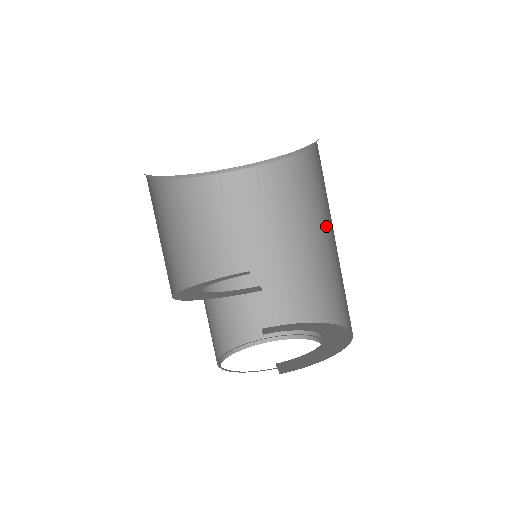
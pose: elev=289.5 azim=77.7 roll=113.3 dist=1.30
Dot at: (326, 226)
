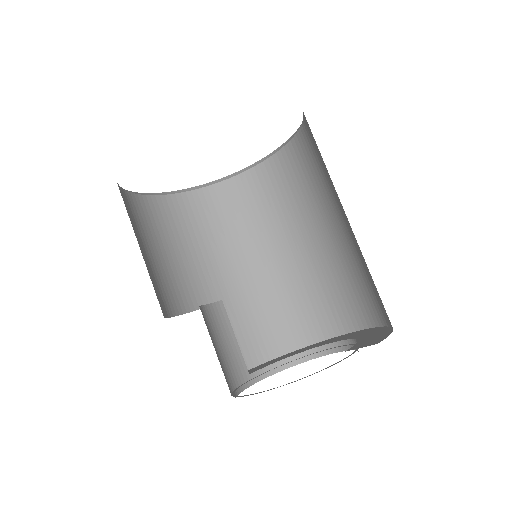
Dot at: (297, 233)
